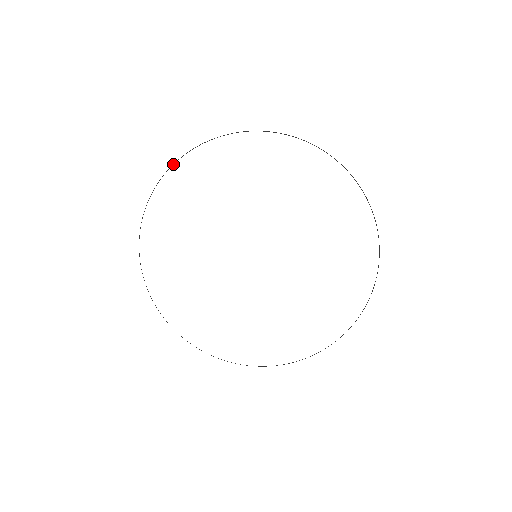
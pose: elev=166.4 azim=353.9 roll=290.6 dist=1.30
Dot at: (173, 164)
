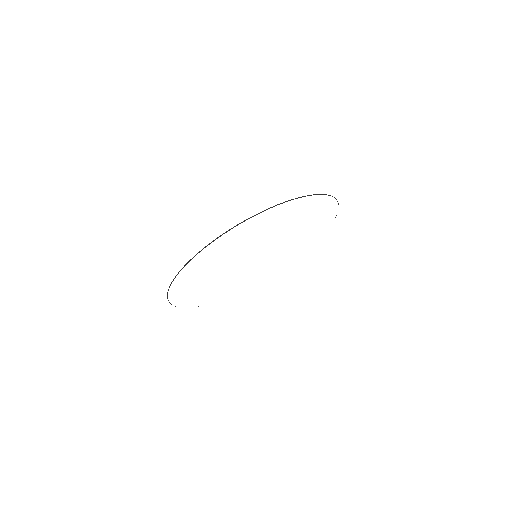
Dot at: occluded
